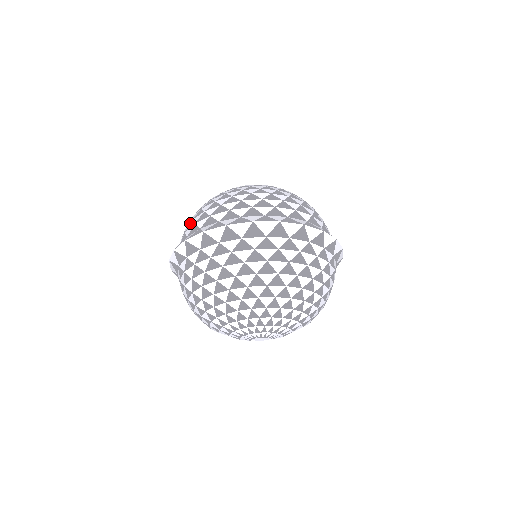
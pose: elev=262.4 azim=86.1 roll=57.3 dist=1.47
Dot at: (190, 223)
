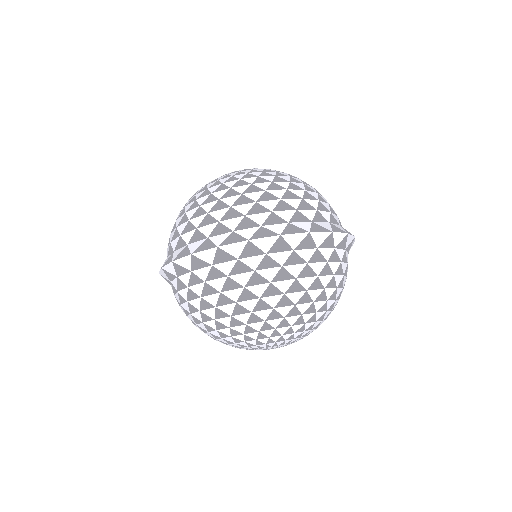
Dot at: (175, 232)
